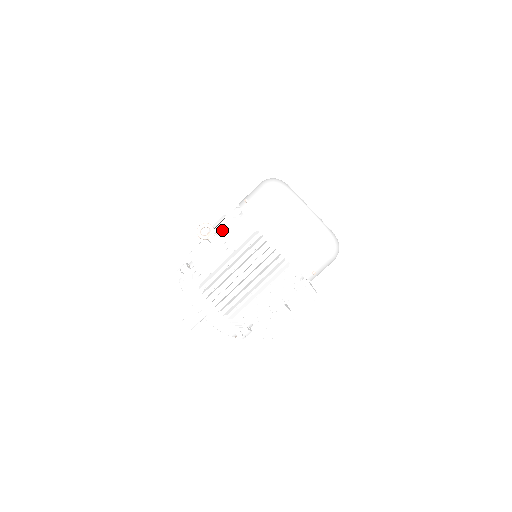
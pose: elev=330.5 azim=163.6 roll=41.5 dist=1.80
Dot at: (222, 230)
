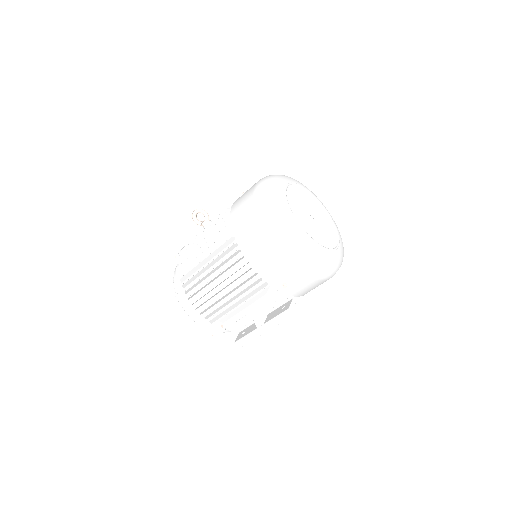
Dot at: occluded
